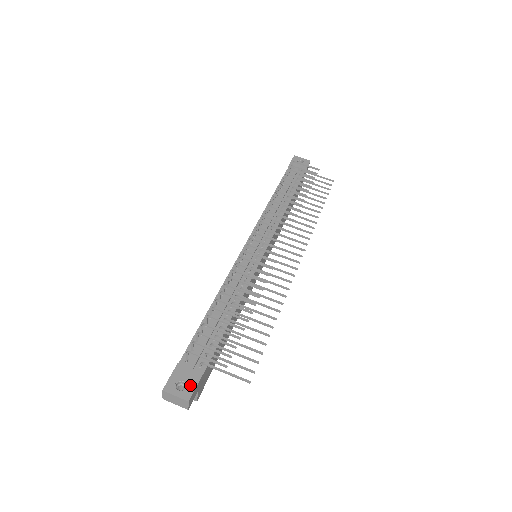
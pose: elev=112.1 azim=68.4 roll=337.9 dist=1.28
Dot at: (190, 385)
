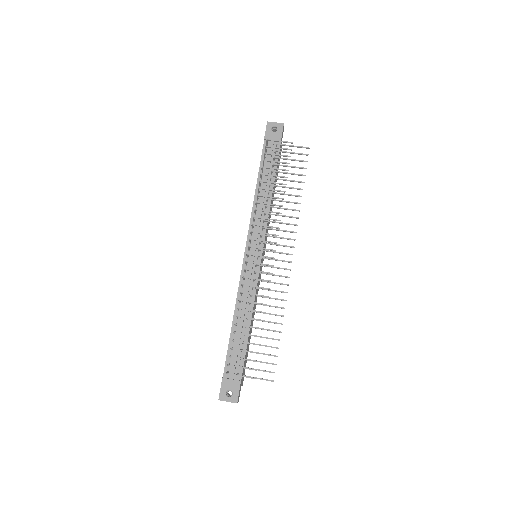
Dot at: (235, 392)
